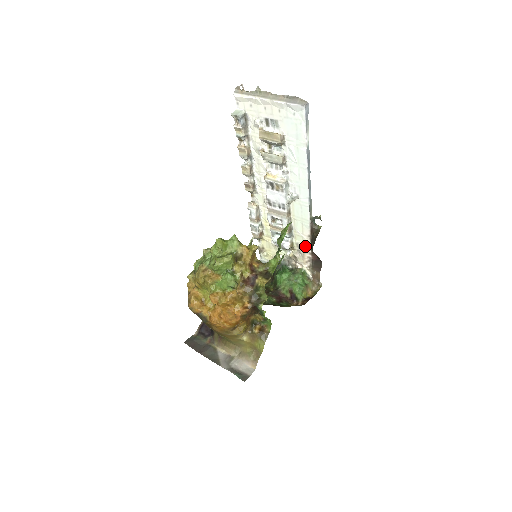
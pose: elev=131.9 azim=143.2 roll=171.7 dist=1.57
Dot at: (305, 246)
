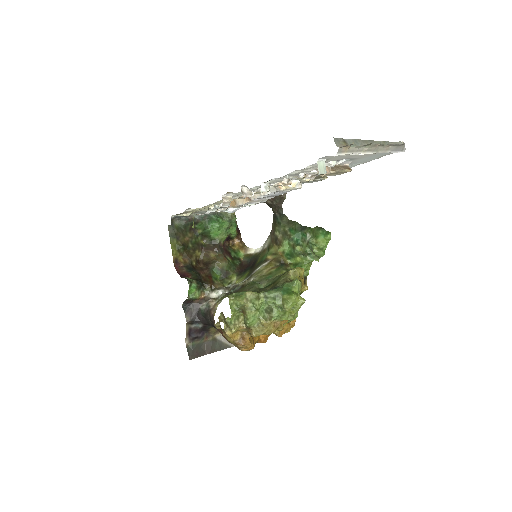
Dot at: occluded
